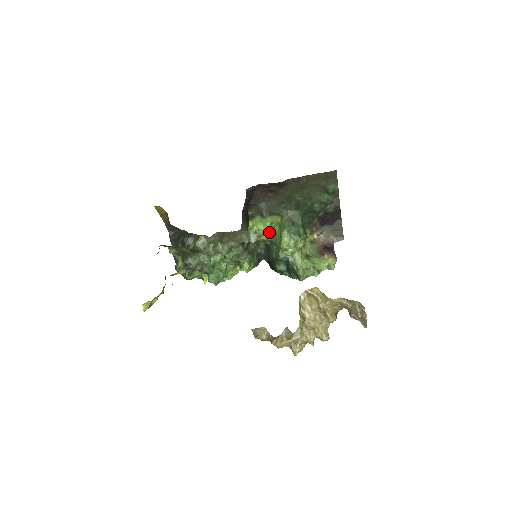
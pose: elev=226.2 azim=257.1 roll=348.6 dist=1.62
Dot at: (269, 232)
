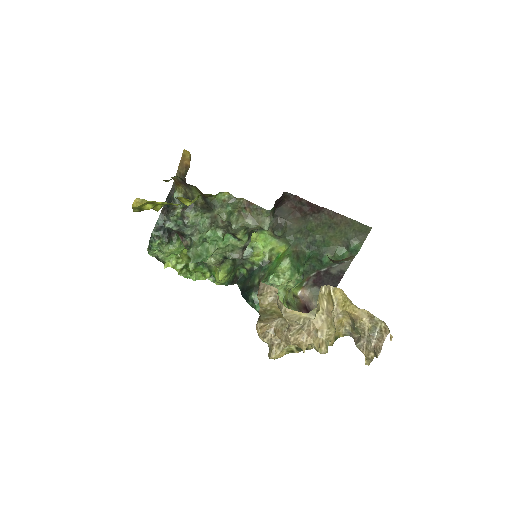
Dot at: (265, 256)
